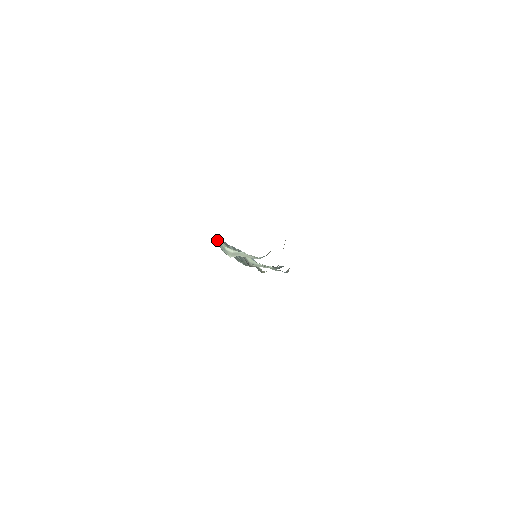
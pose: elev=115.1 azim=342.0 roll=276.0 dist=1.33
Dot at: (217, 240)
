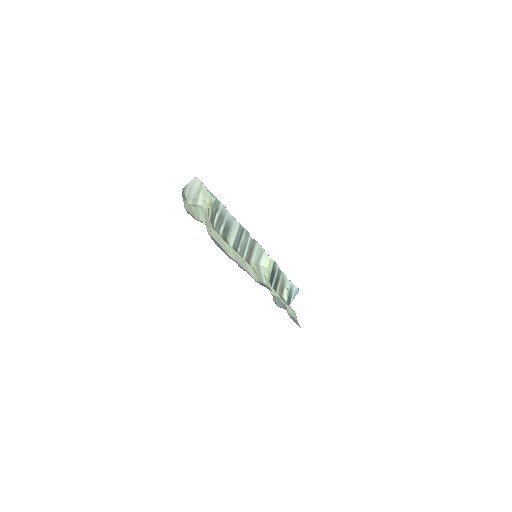
Dot at: (199, 186)
